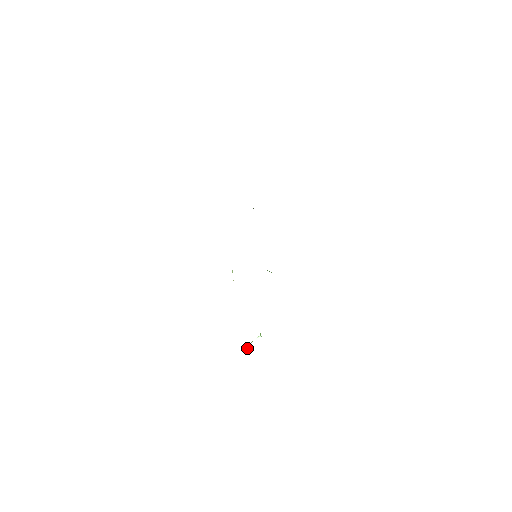
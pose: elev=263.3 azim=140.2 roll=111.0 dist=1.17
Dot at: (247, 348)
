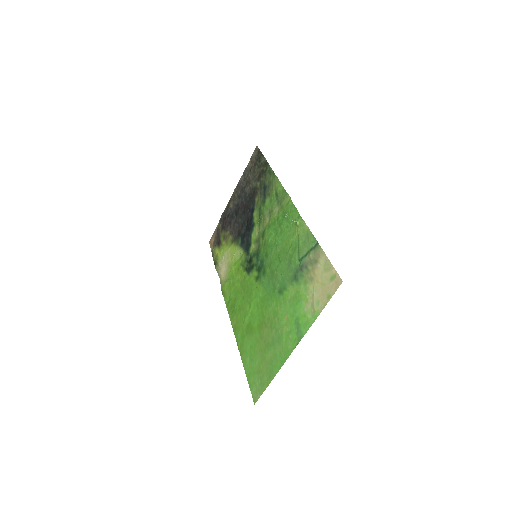
Dot at: occluded
